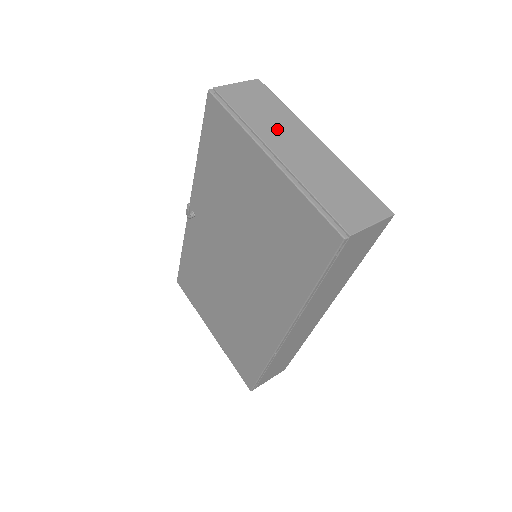
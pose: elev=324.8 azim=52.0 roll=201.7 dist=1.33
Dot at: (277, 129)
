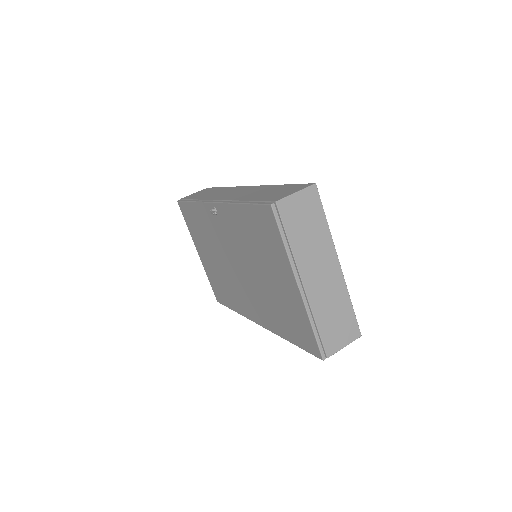
Dot at: (312, 255)
